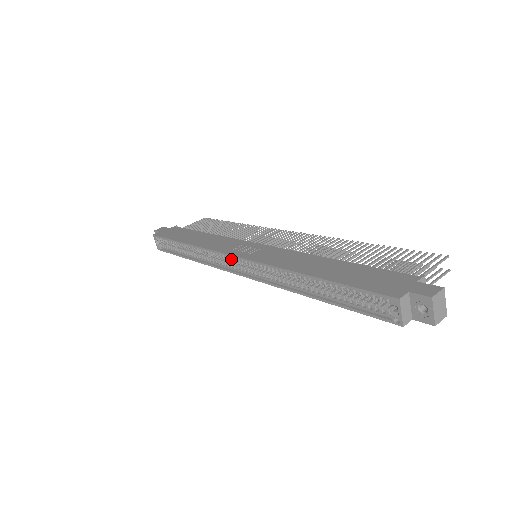
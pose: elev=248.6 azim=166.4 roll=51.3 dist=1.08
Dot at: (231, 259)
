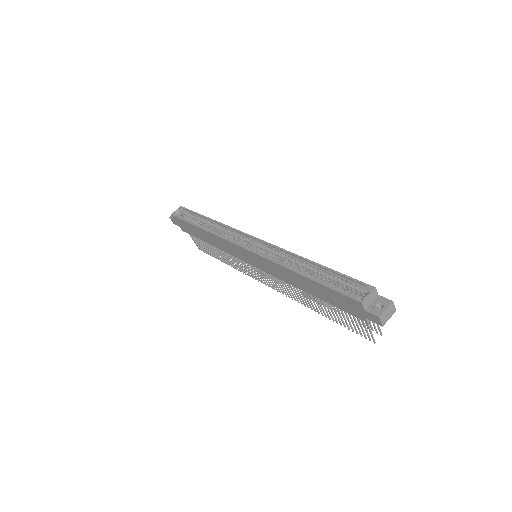
Dot at: (246, 239)
